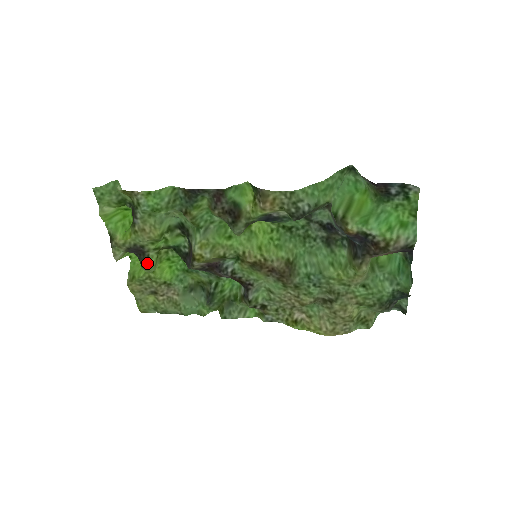
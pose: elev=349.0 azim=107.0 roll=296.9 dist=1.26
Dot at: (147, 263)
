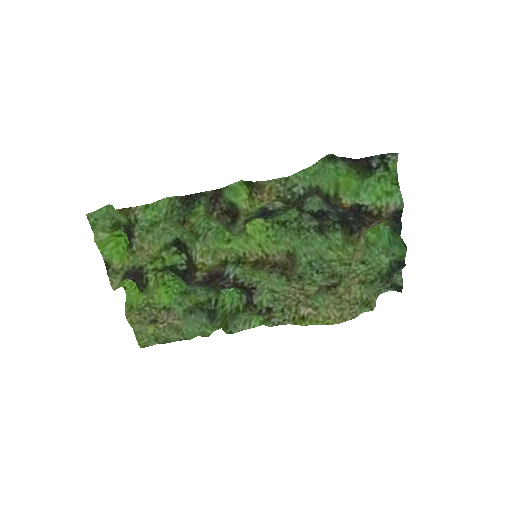
Dot at: (146, 286)
